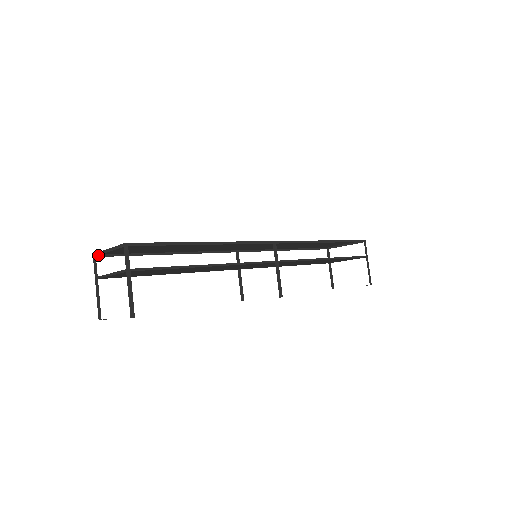
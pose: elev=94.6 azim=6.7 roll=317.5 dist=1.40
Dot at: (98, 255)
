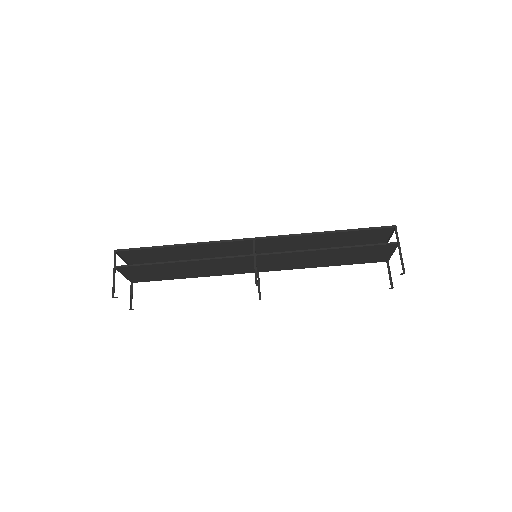
Dot at: occluded
